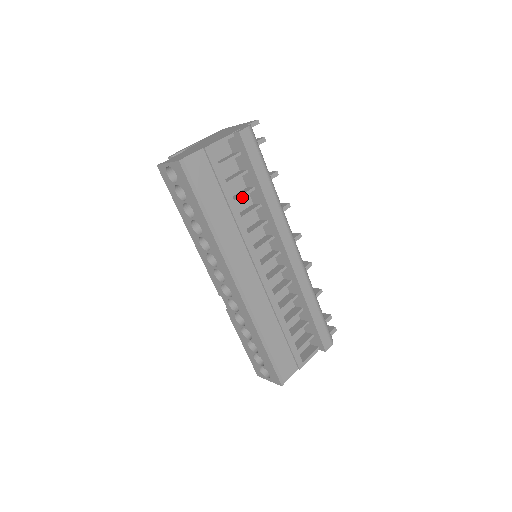
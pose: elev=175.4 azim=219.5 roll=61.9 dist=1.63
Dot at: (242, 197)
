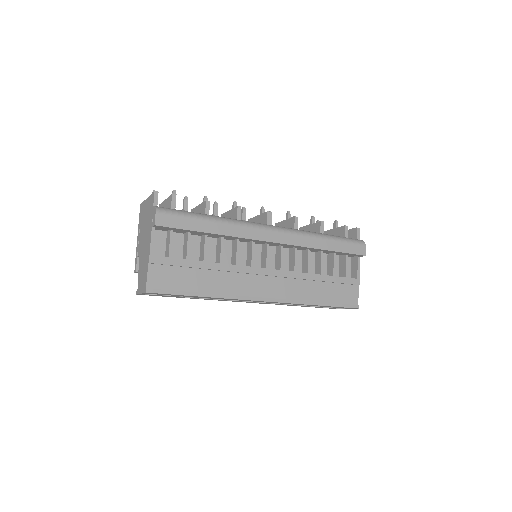
Dot at: occluded
